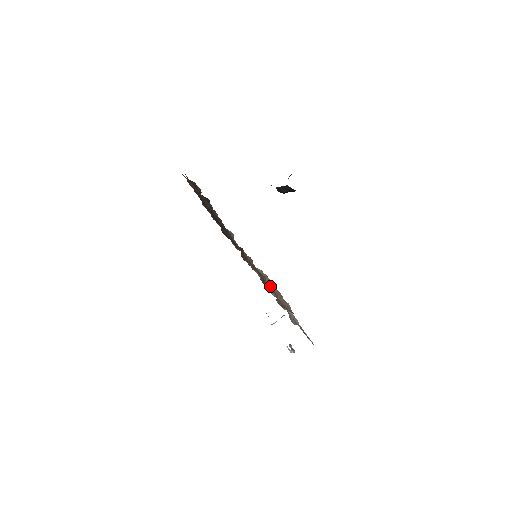
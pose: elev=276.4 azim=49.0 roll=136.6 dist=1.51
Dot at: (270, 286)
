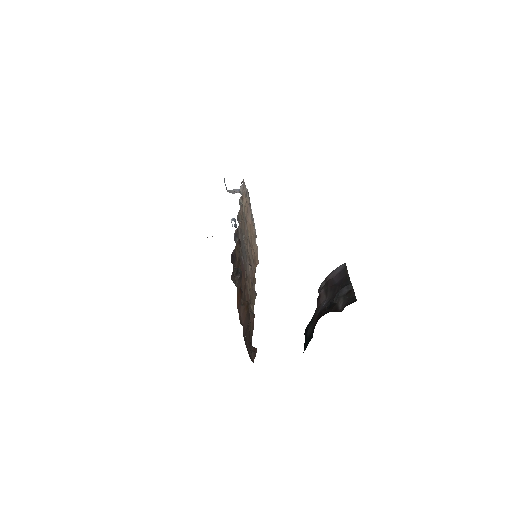
Dot at: (253, 267)
